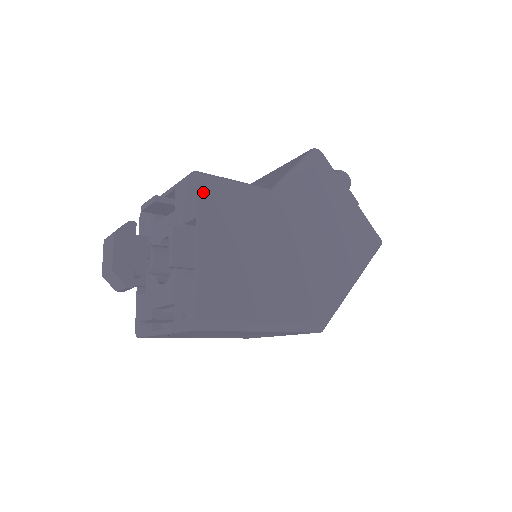
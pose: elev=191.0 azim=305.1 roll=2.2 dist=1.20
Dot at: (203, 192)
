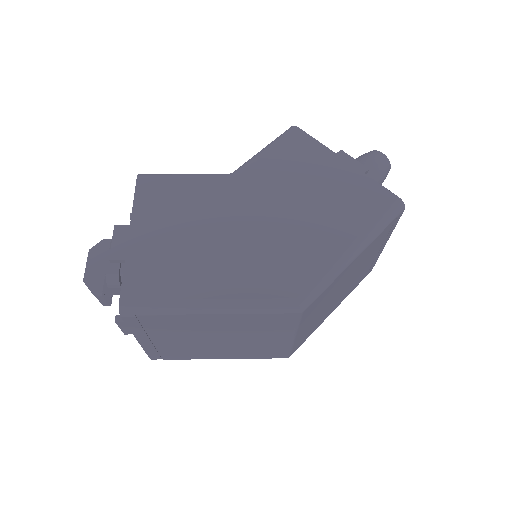
Dot at: (140, 189)
